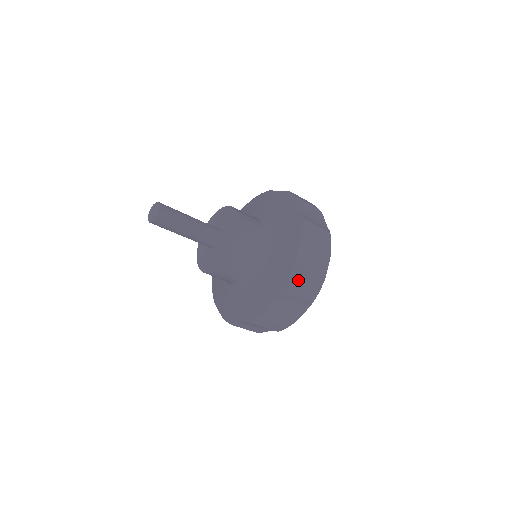
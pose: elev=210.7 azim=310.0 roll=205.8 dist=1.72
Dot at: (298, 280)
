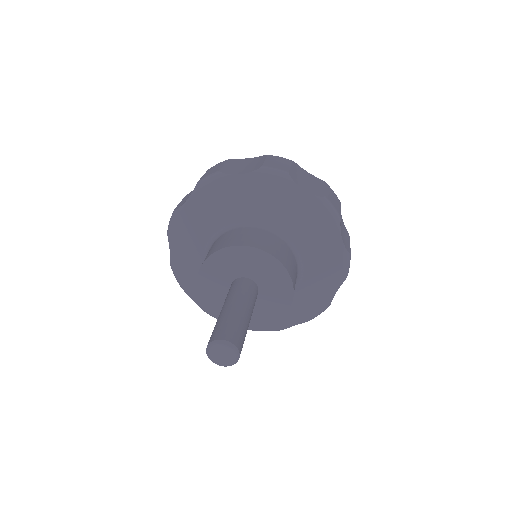
Dot at: occluded
